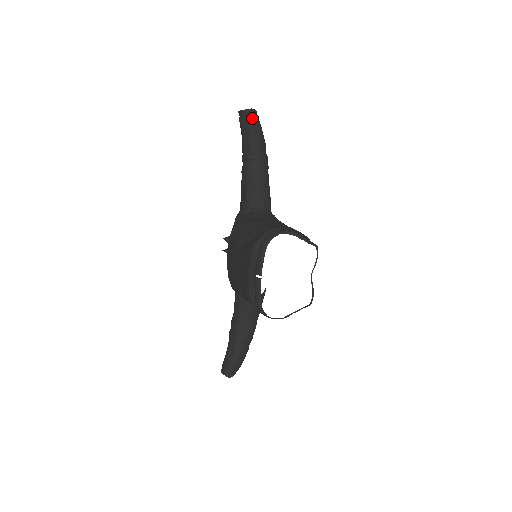
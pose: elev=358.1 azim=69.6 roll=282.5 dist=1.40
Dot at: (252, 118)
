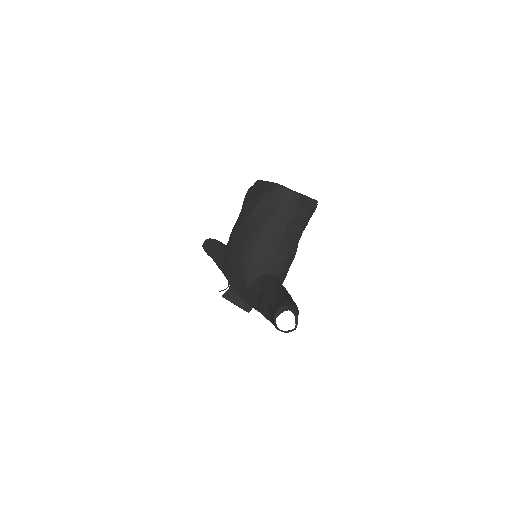
Dot at: occluded
